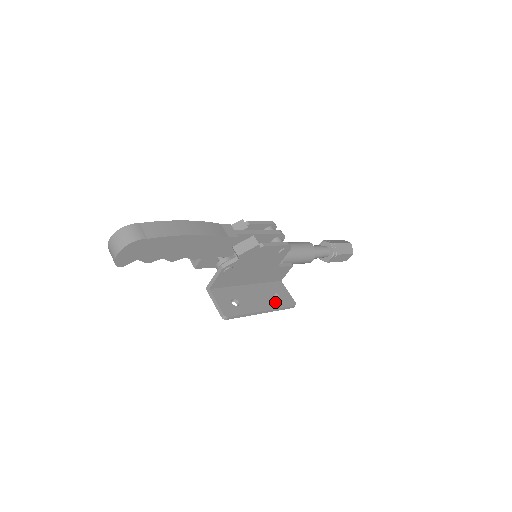
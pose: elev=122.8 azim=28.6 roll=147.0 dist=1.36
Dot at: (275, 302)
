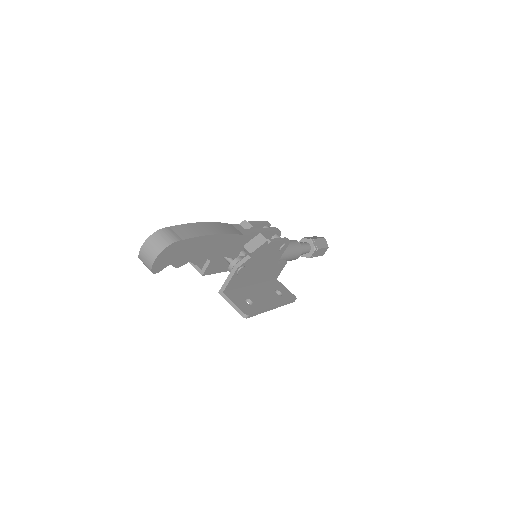
Dot at: (280, 298)
